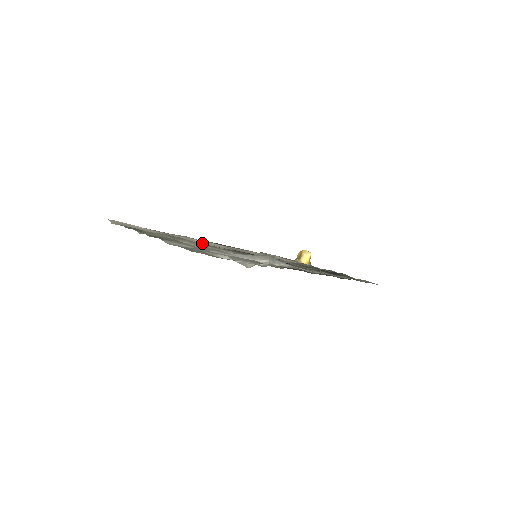
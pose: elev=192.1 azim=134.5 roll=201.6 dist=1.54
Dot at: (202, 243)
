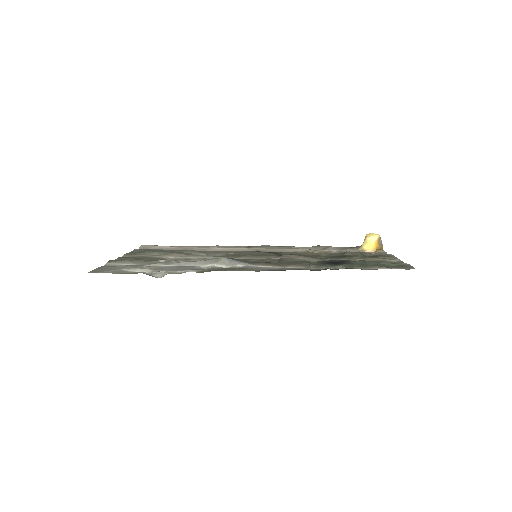
Dot at: (224, 250)
